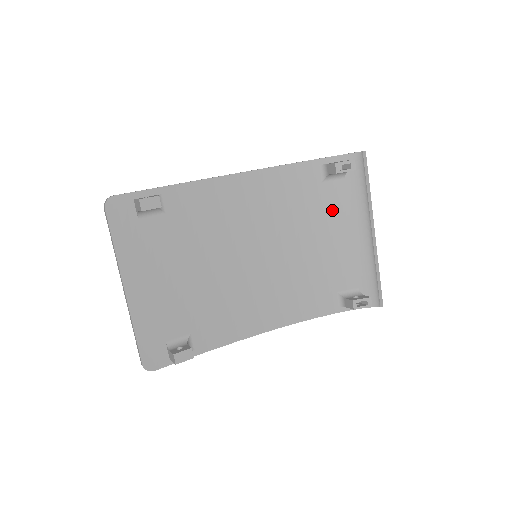
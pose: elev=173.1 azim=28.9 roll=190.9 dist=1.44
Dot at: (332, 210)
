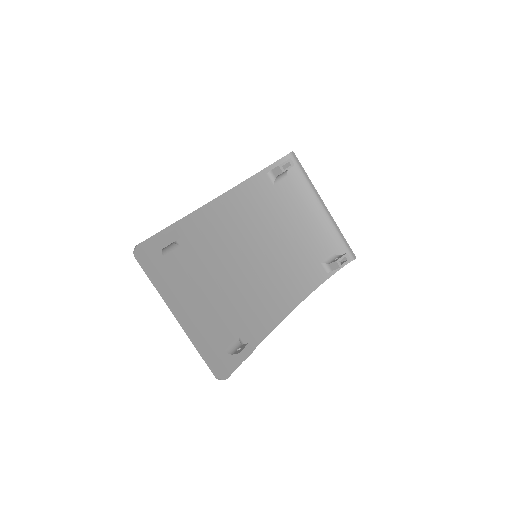
Dot at: (289, 203)
